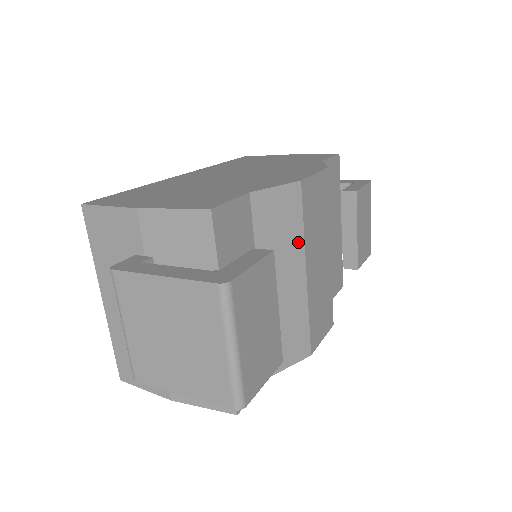
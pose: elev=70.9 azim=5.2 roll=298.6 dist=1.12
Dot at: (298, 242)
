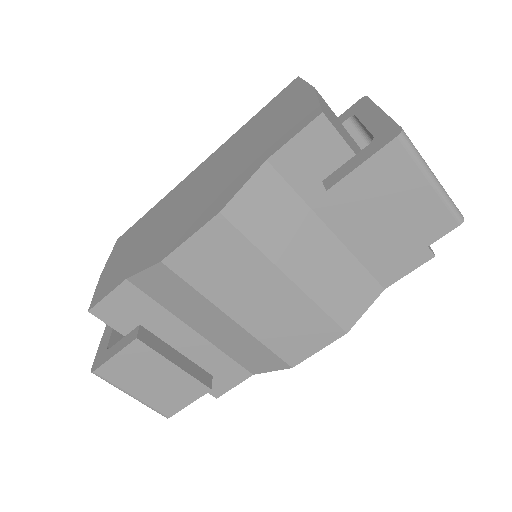
Dot at: (202, 301)
